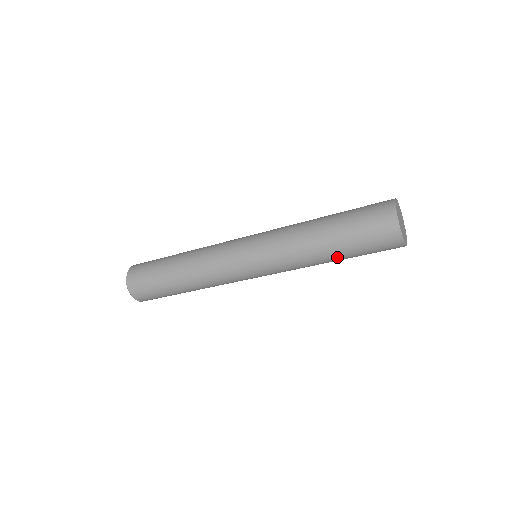
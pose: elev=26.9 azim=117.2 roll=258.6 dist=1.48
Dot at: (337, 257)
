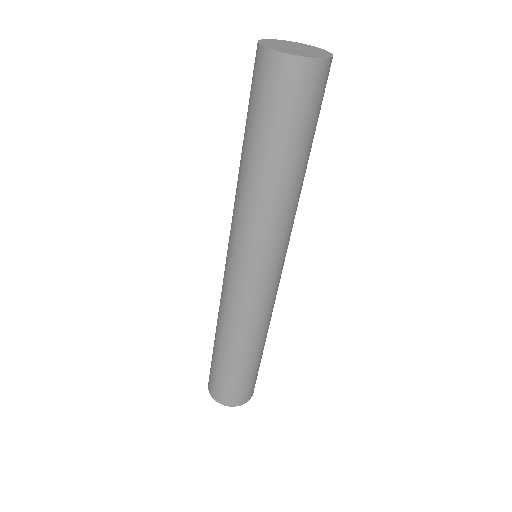
Dot at: (300, 163)
